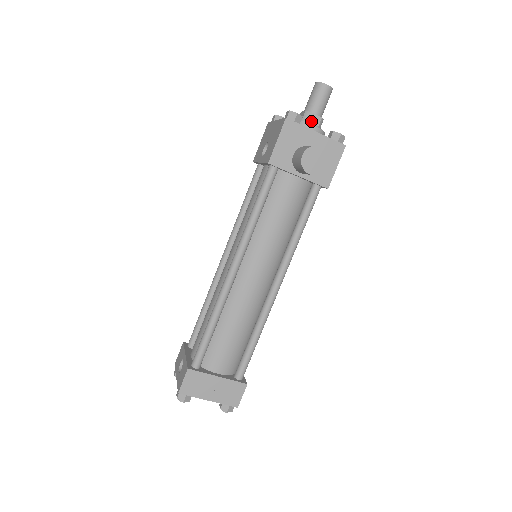
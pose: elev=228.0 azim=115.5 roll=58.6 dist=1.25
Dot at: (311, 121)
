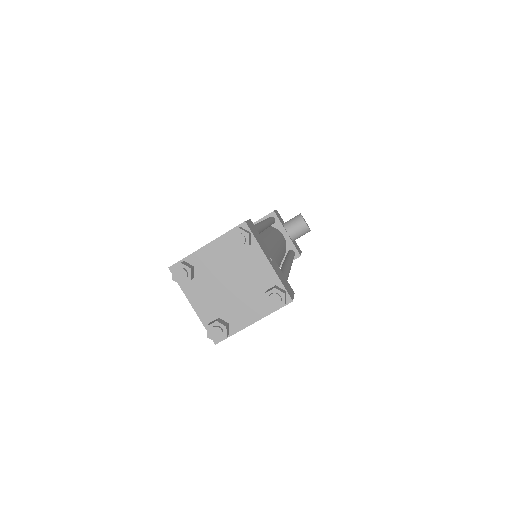
Dot at: occluded
